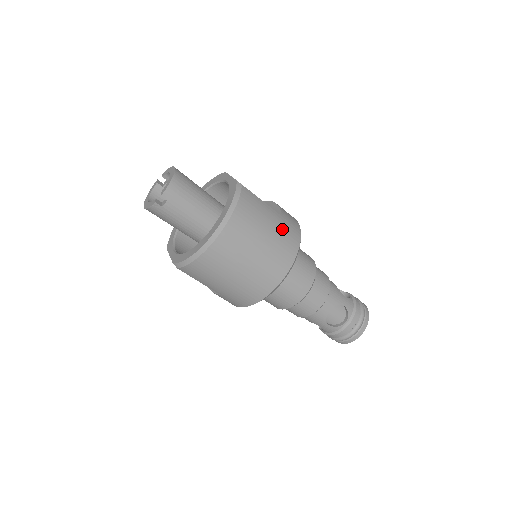
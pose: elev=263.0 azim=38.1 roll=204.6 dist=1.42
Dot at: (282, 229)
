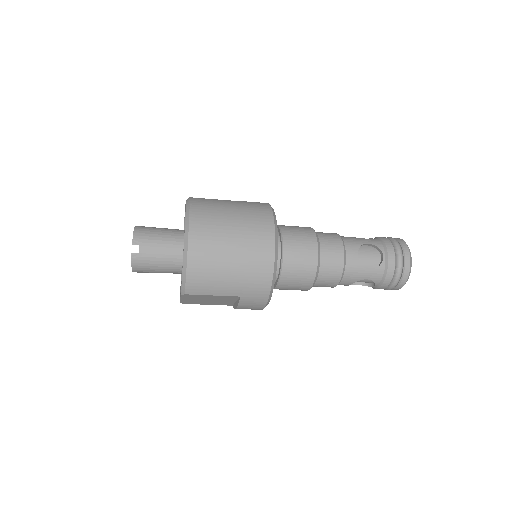
Dot at: (246, 206)
